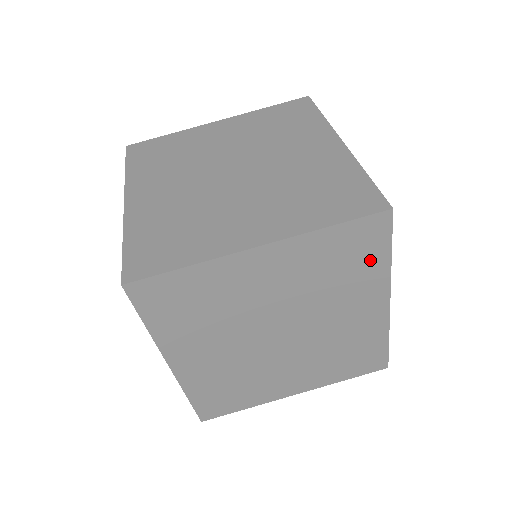
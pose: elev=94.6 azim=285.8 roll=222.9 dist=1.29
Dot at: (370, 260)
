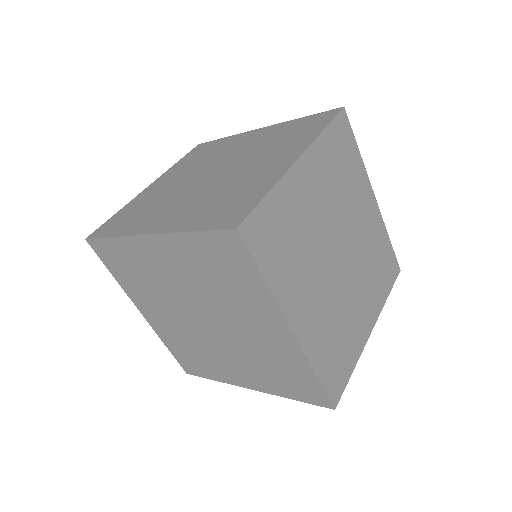
Dot at: (352, 157)
